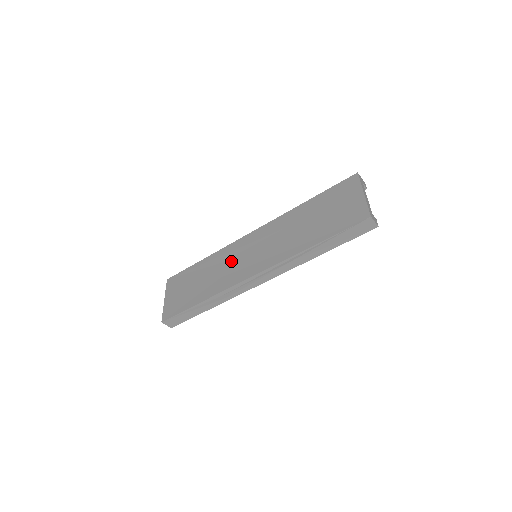
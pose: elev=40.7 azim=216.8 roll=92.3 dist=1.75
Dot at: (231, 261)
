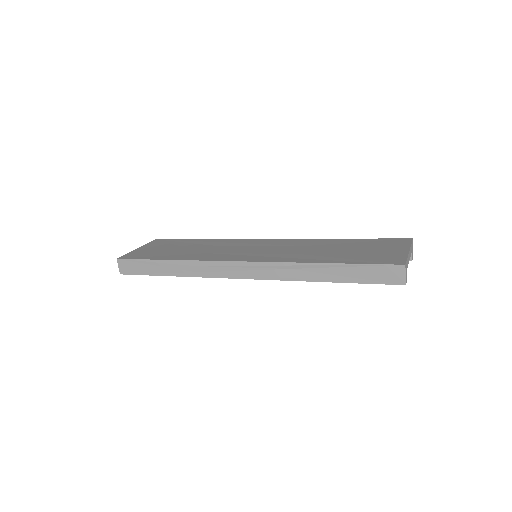
Dot at: (228, 247)
